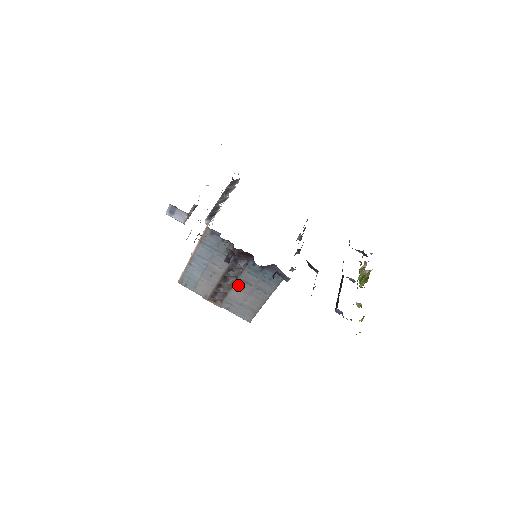
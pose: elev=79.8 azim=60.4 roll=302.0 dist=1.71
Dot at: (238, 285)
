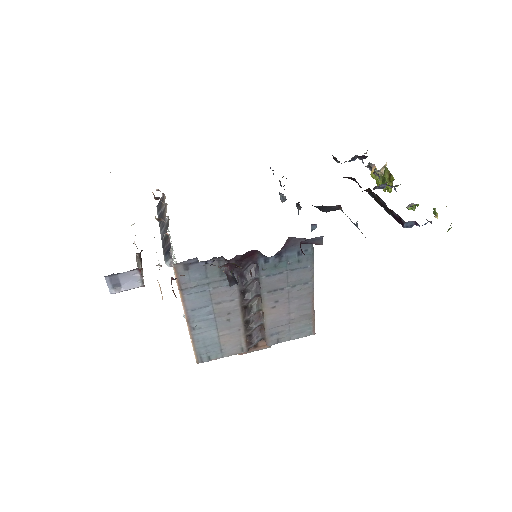
Dot at: (267, 303)
